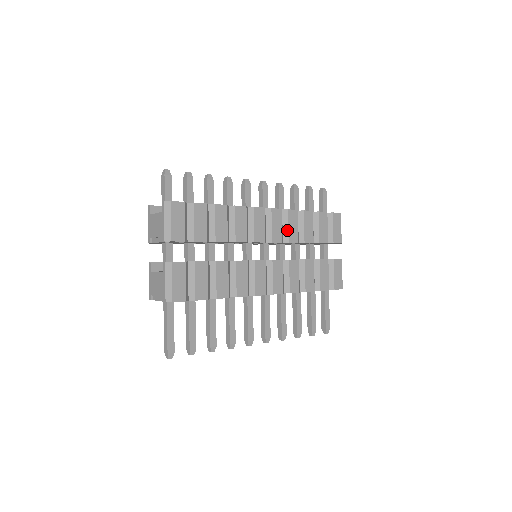
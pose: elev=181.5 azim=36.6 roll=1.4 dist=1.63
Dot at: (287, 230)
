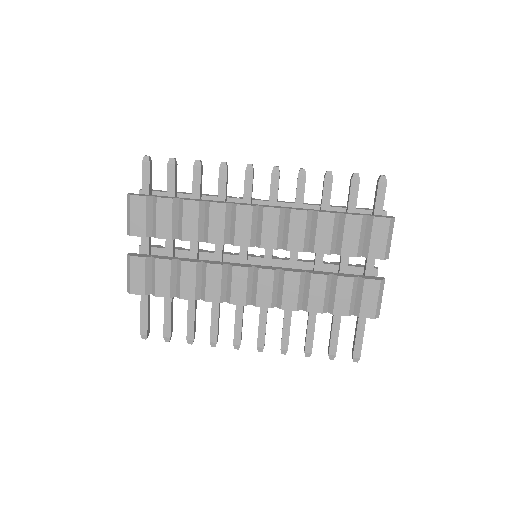
Dot at: (287, 235)
